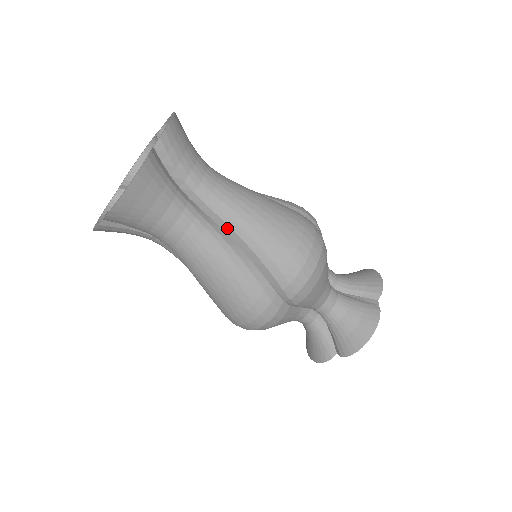
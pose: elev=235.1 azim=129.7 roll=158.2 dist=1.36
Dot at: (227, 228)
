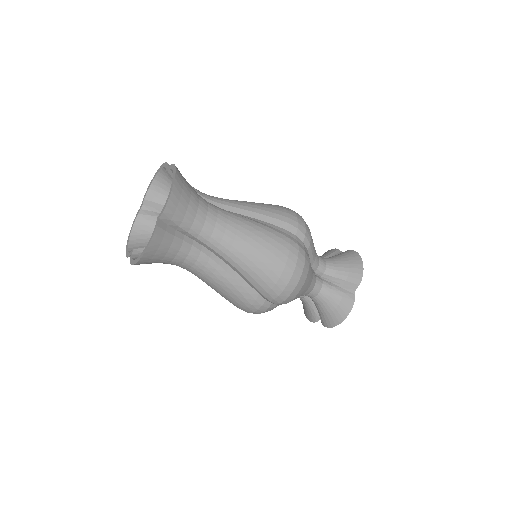
Dot at: (225, 260)
